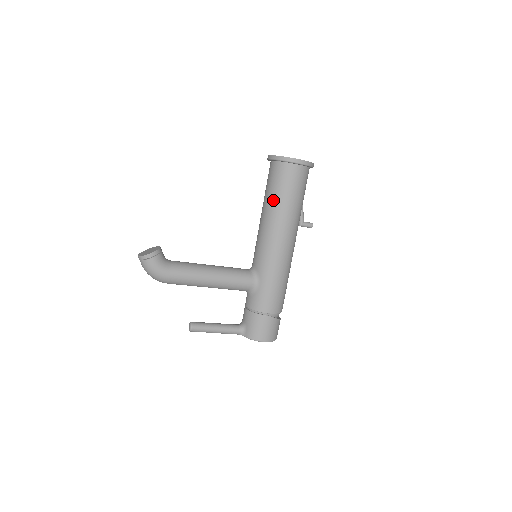
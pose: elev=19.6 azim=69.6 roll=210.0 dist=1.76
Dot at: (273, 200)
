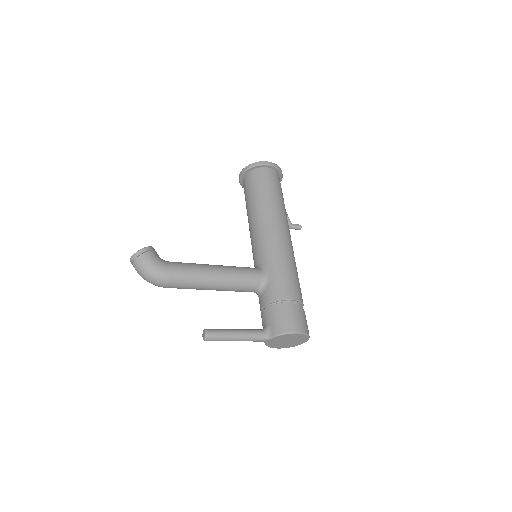
Dot at: (256, 199)
